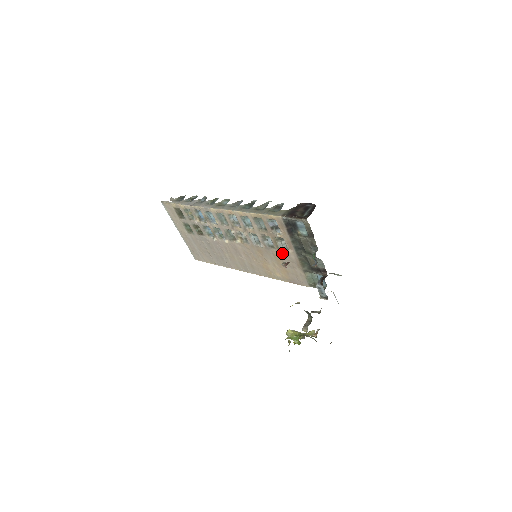
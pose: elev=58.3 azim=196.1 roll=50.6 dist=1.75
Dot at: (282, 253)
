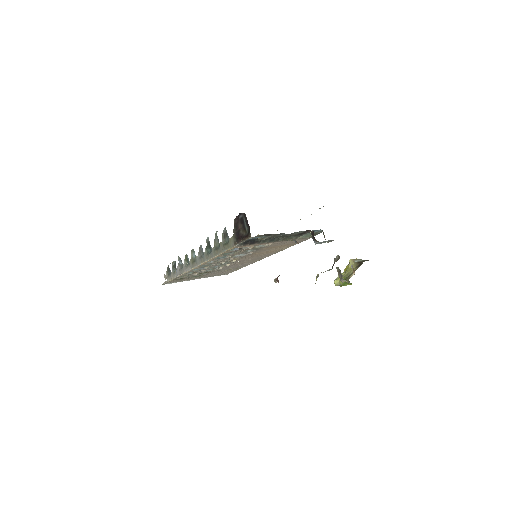
Dot at: (268, 246)
